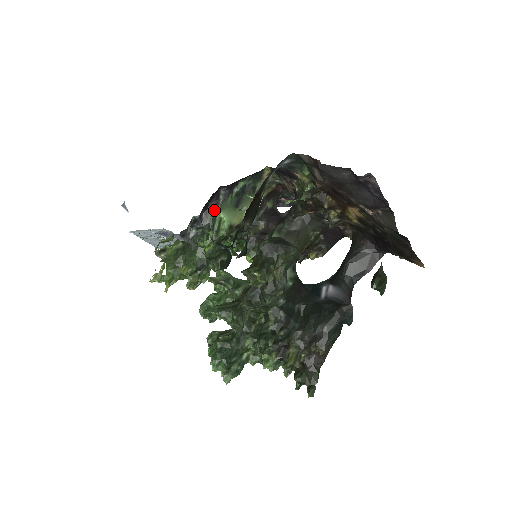
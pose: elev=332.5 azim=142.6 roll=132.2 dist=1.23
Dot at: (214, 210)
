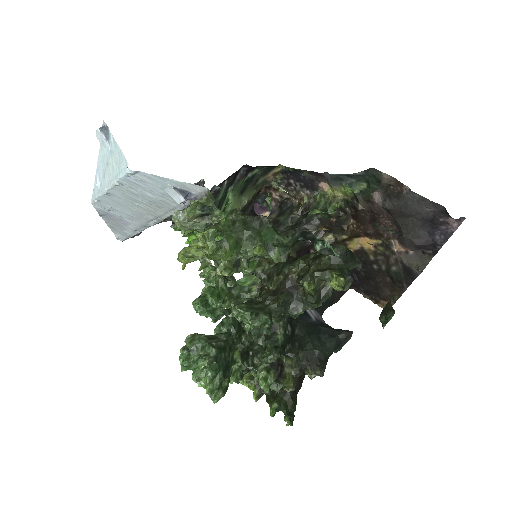
Dot at: (228, 187)
